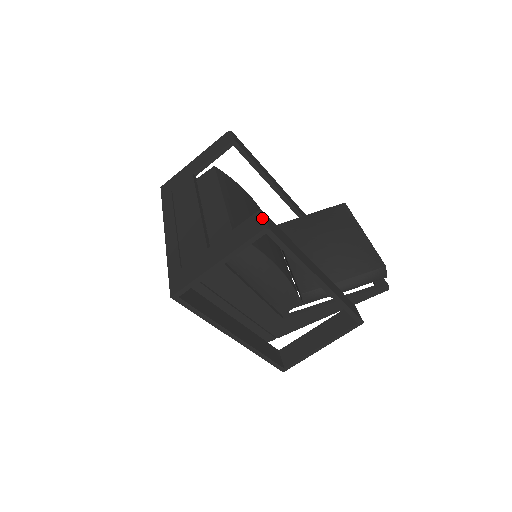
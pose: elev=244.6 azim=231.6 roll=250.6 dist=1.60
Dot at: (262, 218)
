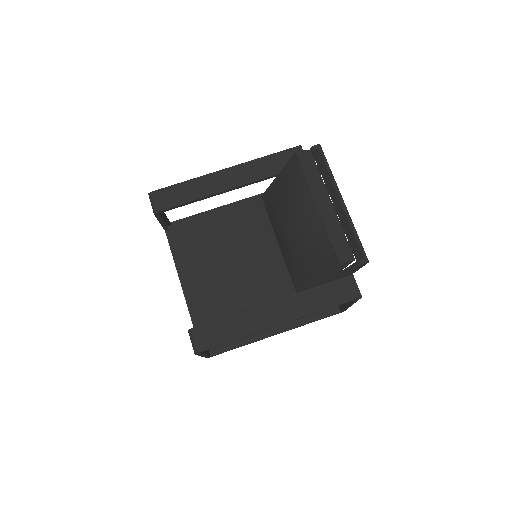
Dot at: (191, 340)
